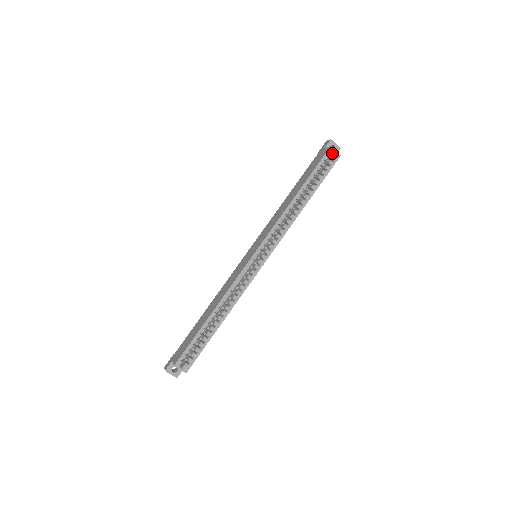
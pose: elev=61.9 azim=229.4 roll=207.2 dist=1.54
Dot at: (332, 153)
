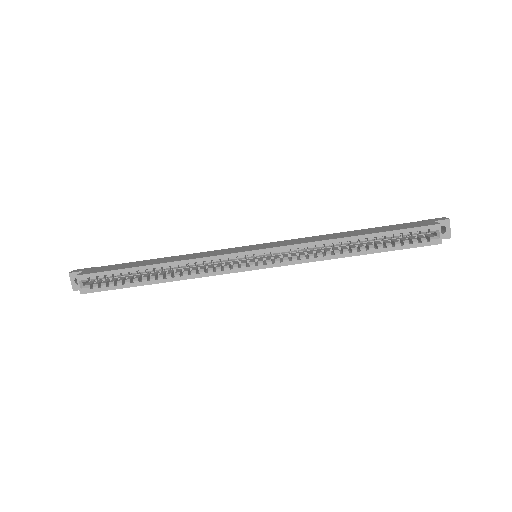
Dot at: (436, 232)
